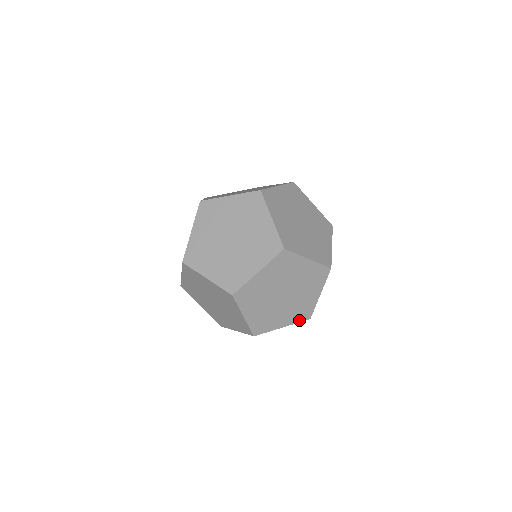
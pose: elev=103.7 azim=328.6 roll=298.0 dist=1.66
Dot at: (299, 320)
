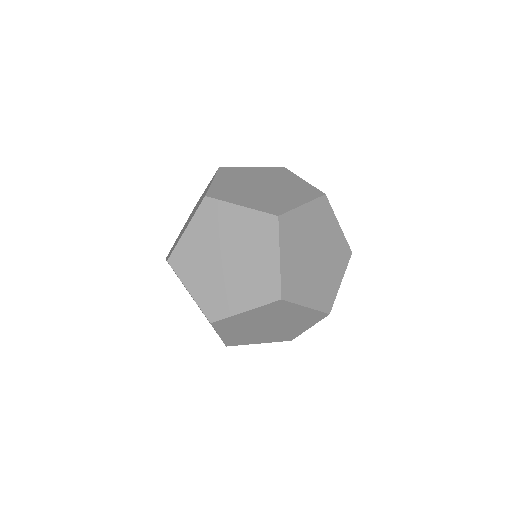
Dot at: (346, 263)
